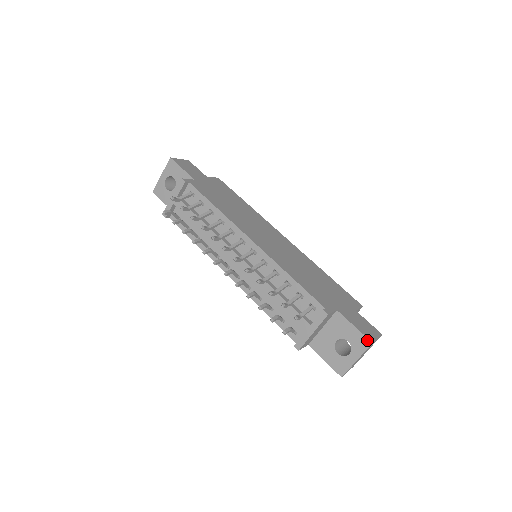
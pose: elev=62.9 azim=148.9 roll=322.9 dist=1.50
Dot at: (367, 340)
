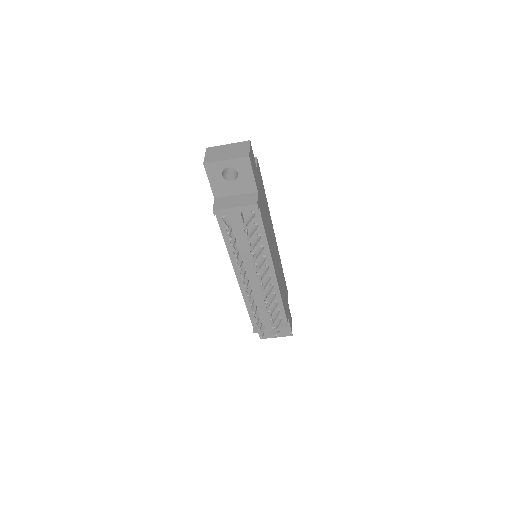
Dot at: (291, 334)
